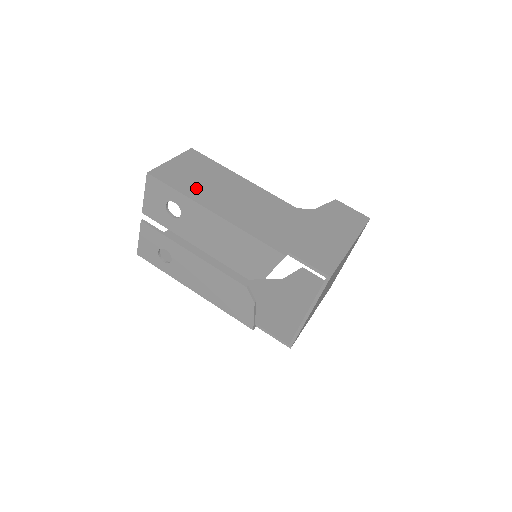
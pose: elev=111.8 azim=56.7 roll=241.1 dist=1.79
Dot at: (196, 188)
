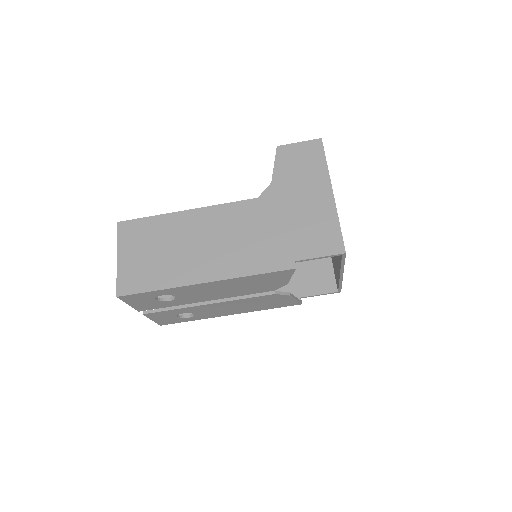
Dot at: (166, 270)
